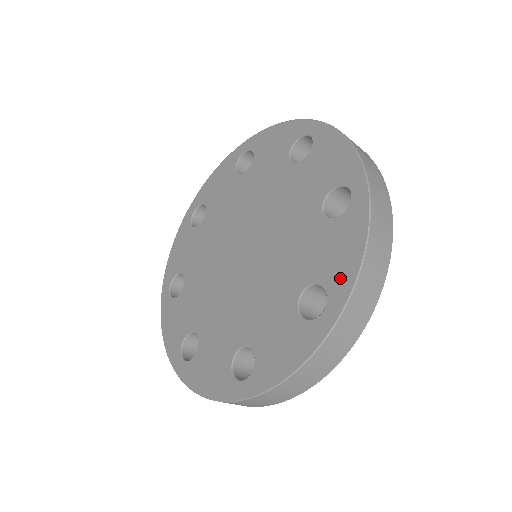
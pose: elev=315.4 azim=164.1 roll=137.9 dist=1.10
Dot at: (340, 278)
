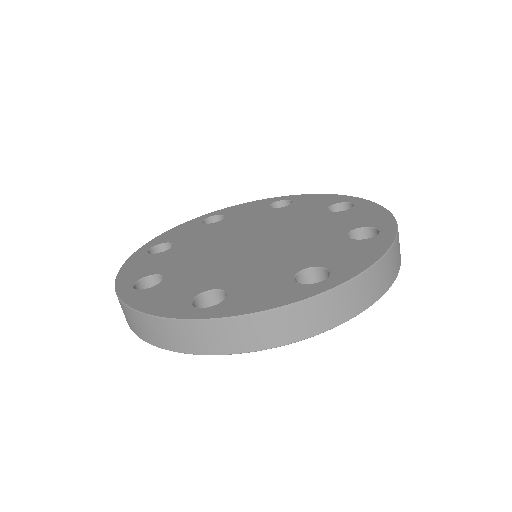
Dot at: (349, 267)
